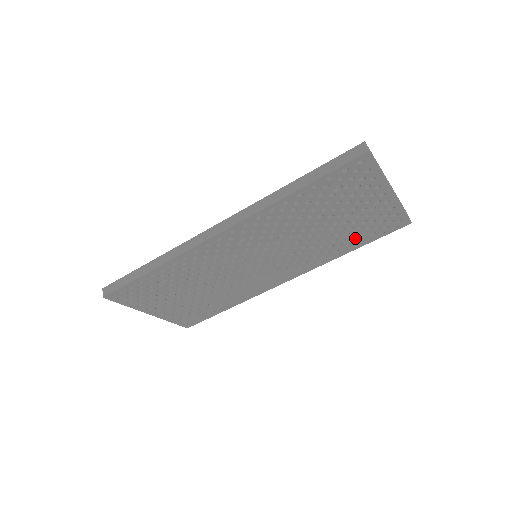
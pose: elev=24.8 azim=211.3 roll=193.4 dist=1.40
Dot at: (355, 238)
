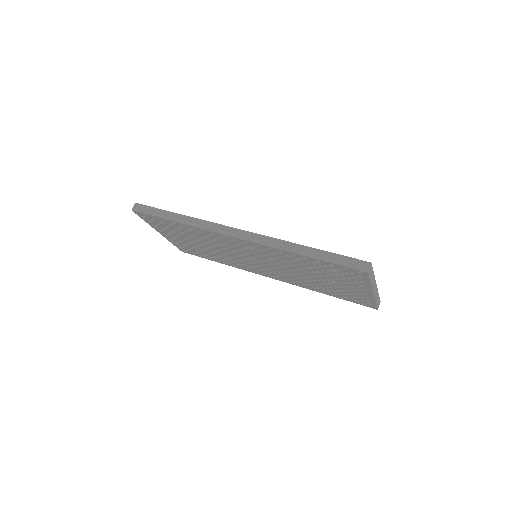
Dot at: (332, 292)
